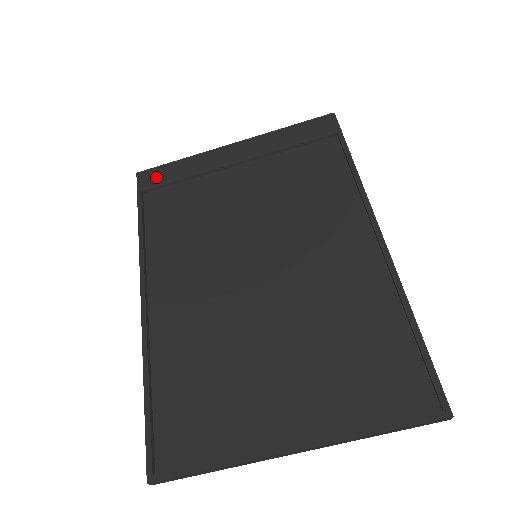
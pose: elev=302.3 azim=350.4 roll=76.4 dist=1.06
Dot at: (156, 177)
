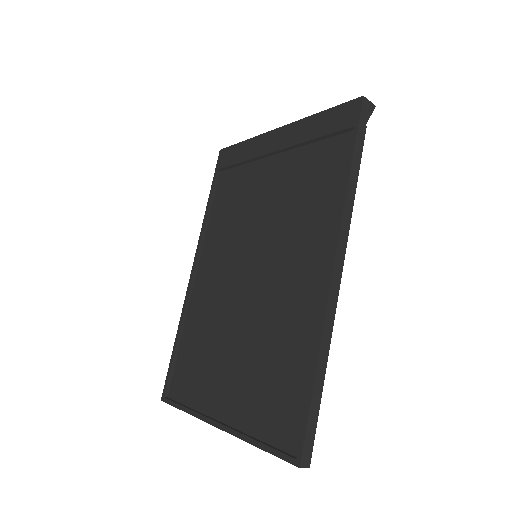
Dot at: (227, 157)
